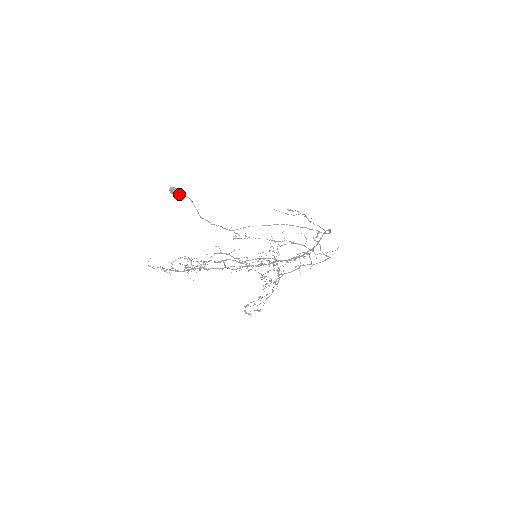
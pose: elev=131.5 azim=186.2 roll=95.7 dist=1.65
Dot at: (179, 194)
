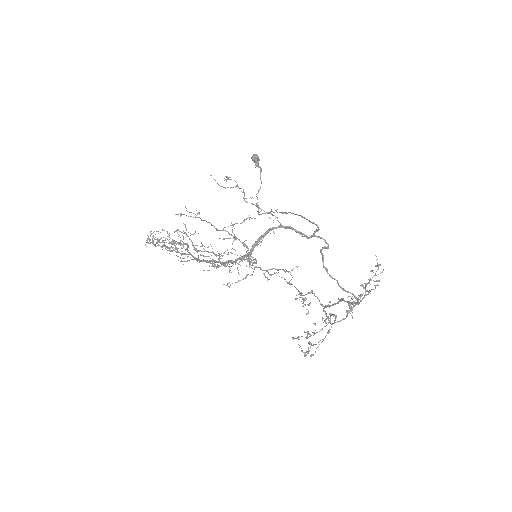
Dot at: (256, 163)
